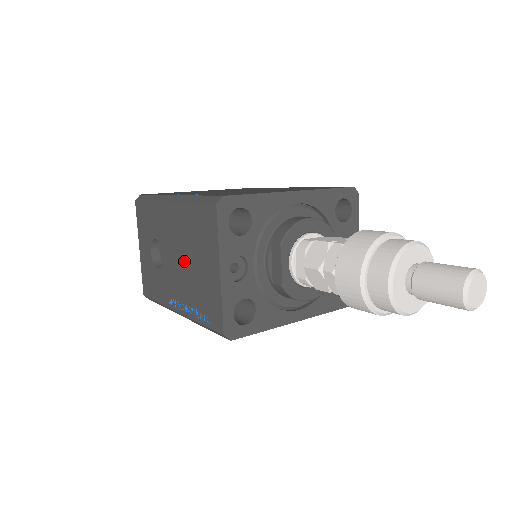
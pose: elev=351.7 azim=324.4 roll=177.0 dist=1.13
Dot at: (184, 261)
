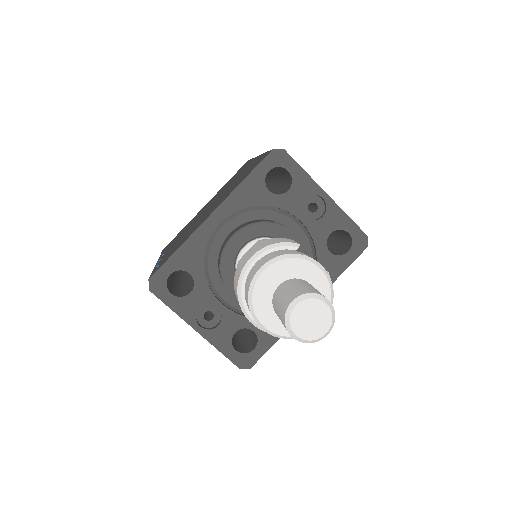
Dot at: occluded
